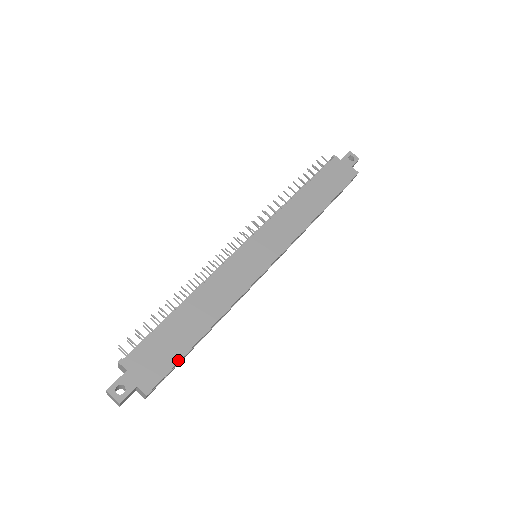
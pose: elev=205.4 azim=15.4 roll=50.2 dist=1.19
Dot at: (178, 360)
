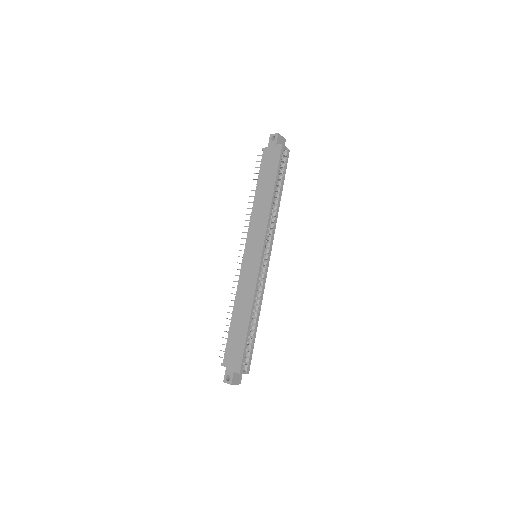
Dot at: (244, 347)
